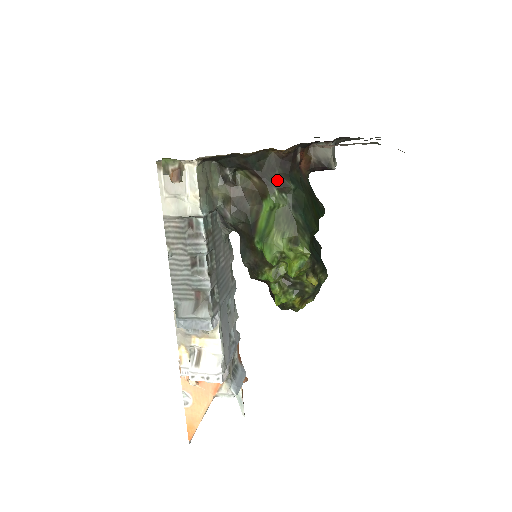
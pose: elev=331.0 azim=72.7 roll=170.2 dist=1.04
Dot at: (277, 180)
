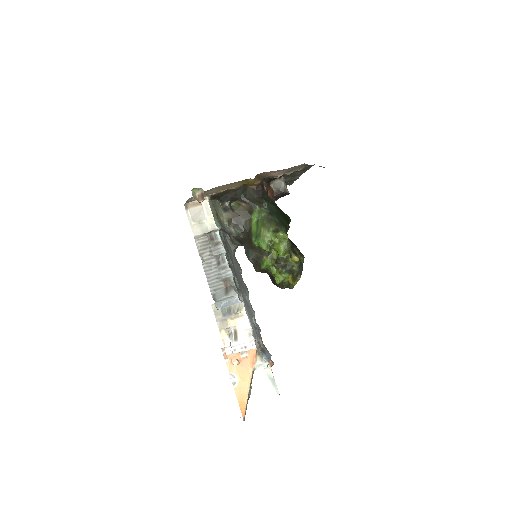
Dot at: (256, 201)
